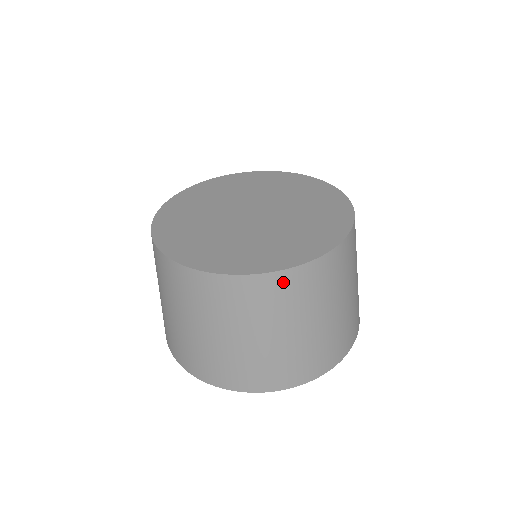
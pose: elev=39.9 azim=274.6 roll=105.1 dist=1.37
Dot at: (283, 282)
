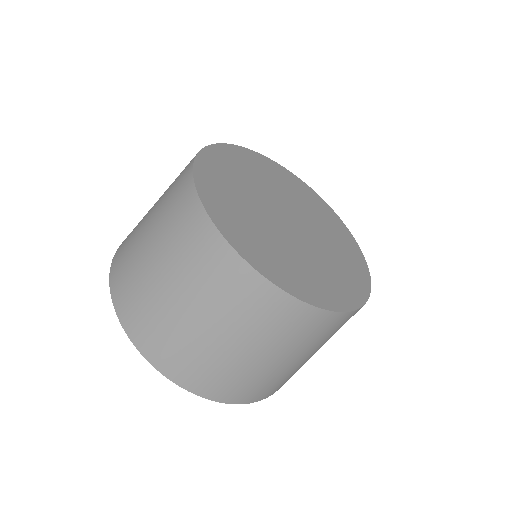
Dot at: (279, 304)
